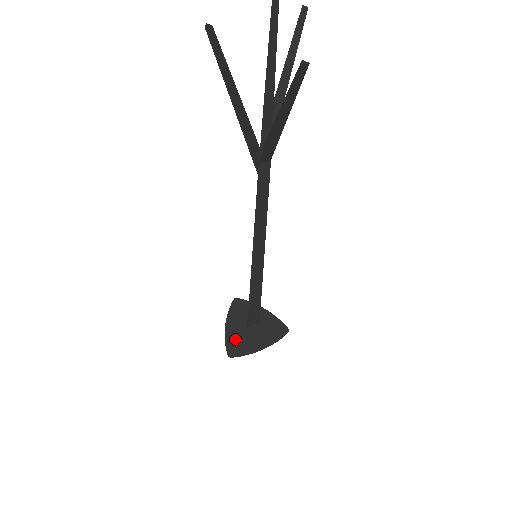
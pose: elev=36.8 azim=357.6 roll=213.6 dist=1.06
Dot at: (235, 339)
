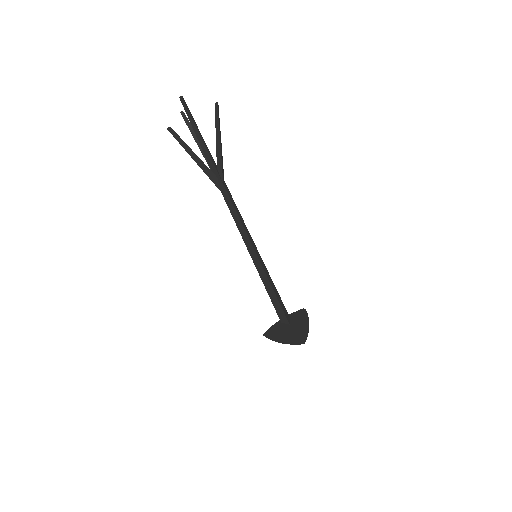
Dot at: (293, 338)
